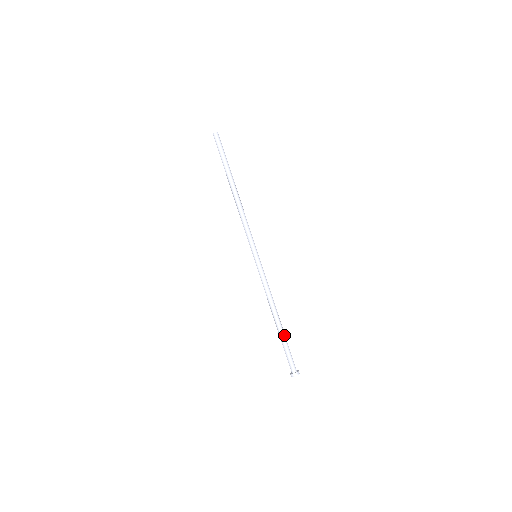
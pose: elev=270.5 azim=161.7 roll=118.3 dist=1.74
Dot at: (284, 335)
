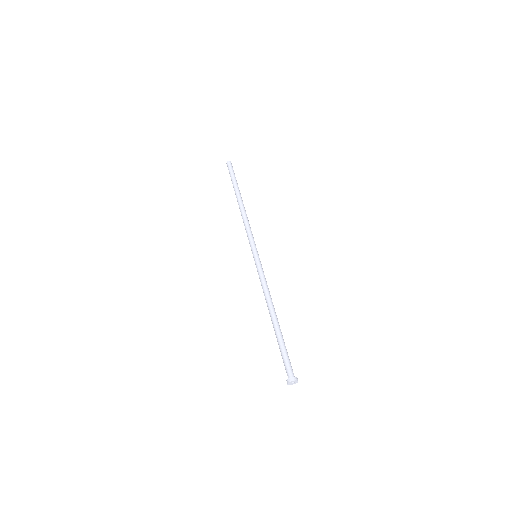
Dot at: occluded
